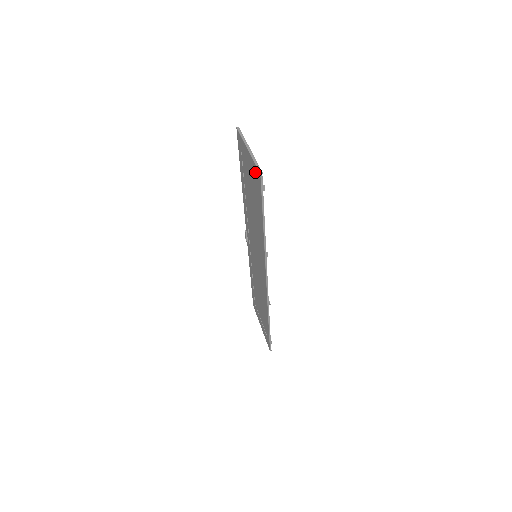
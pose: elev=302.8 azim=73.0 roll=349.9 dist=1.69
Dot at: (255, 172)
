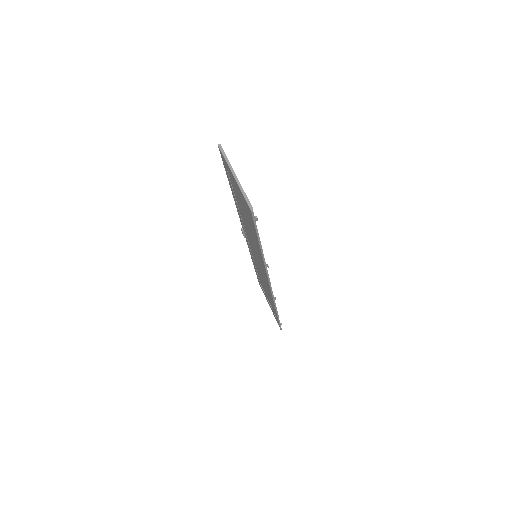
Dot at: (245, 202)
